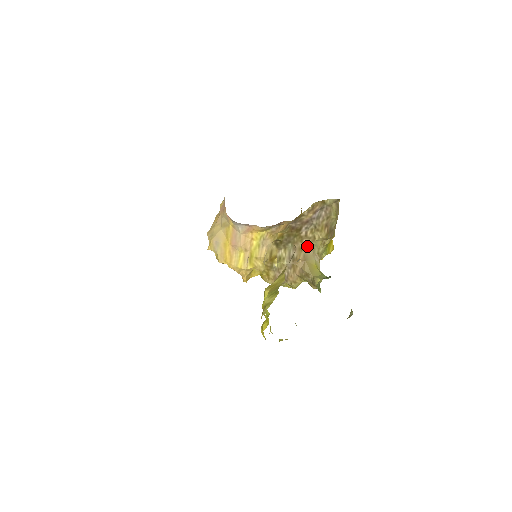
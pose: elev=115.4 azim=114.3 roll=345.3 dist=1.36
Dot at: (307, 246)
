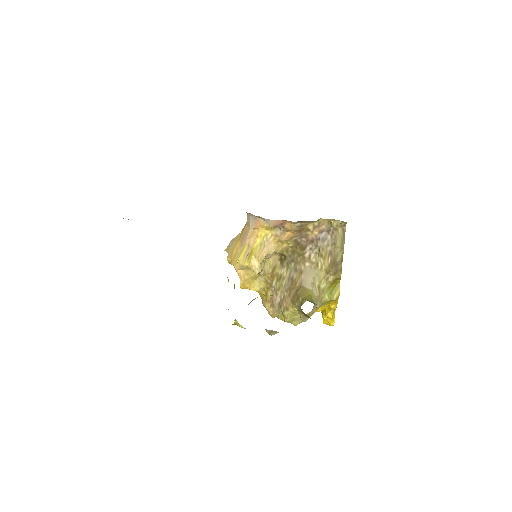
Dot at: (308, 272)
